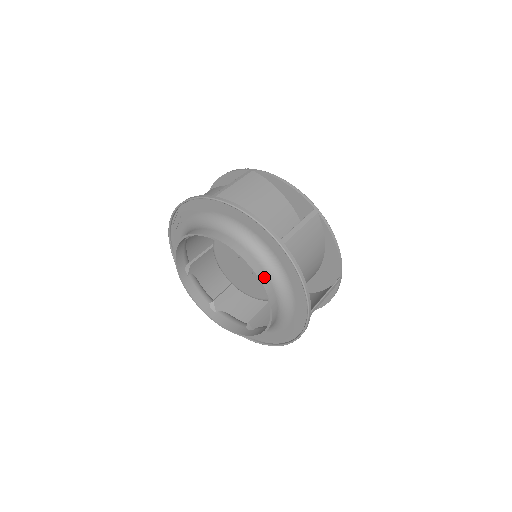
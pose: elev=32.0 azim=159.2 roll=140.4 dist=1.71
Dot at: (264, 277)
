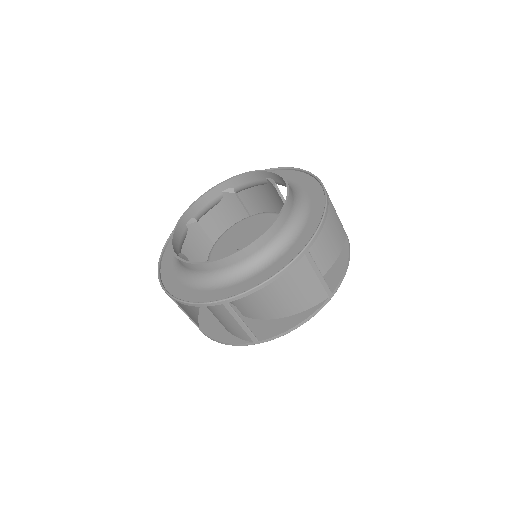
Dot at: (291, 198)
